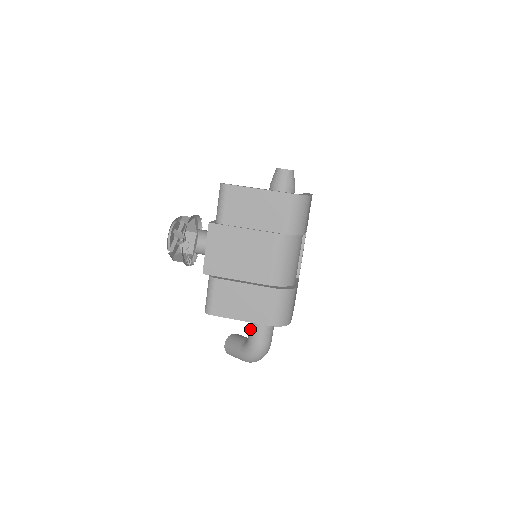
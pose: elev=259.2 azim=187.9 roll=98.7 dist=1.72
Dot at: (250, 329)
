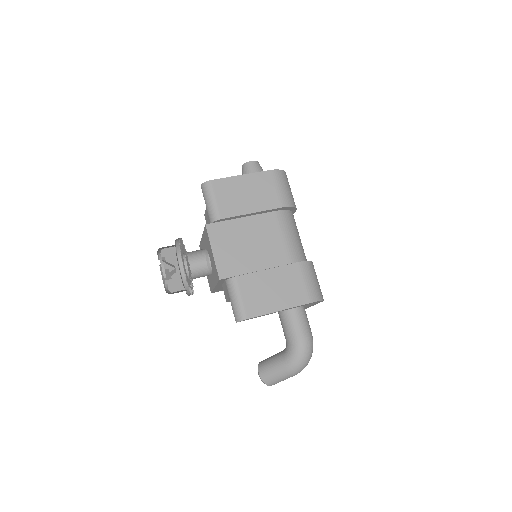
Dot at: (286, 328)
